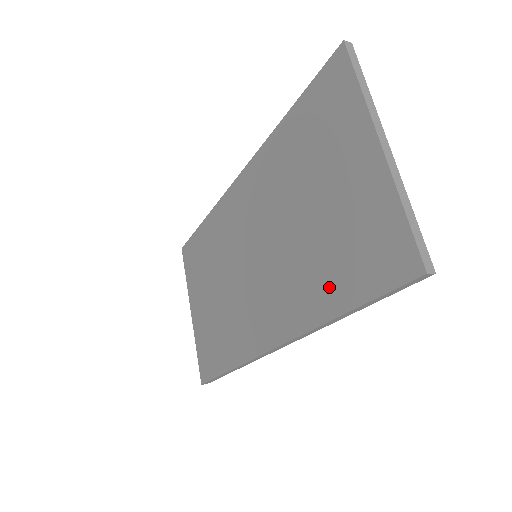
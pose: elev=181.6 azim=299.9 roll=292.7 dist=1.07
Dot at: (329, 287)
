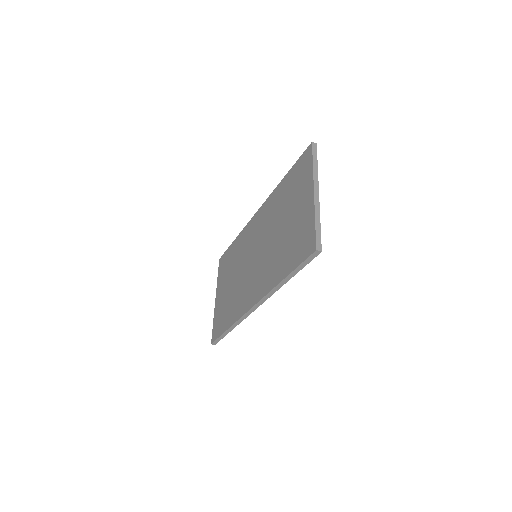
Dot at: (282, 265)
